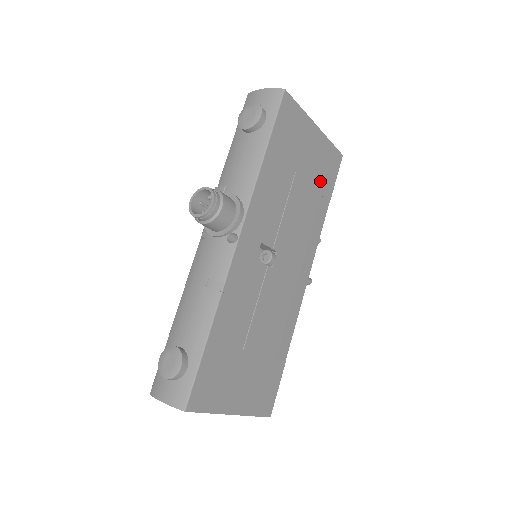
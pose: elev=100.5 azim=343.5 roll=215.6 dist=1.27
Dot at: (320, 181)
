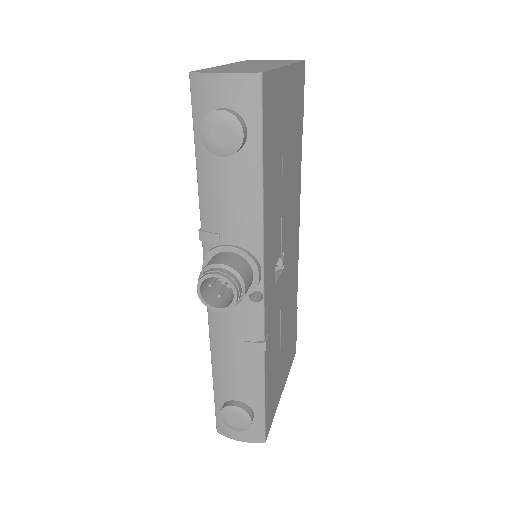
Dot at: (296, 126)
